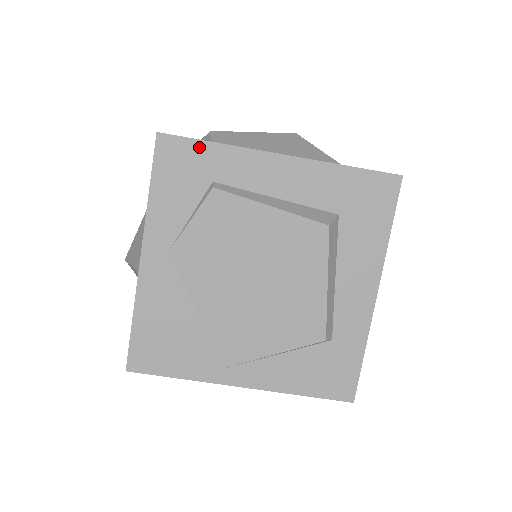
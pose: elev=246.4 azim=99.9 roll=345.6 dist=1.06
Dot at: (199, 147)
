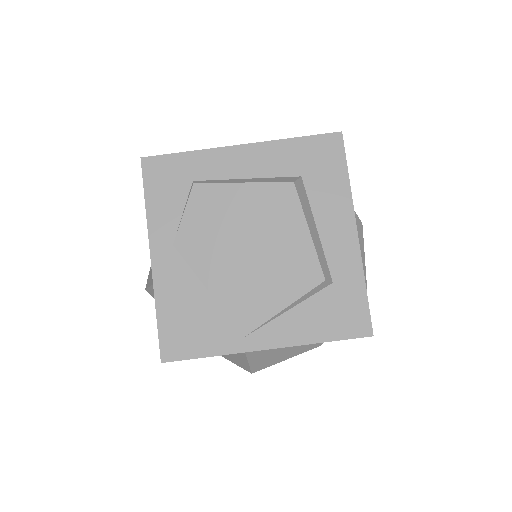
Dot at: (175, 159)
